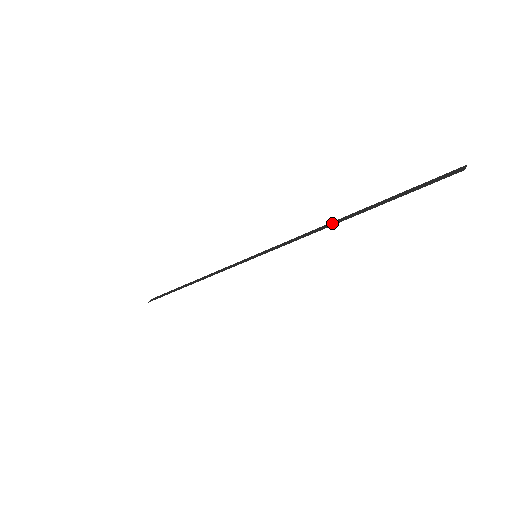
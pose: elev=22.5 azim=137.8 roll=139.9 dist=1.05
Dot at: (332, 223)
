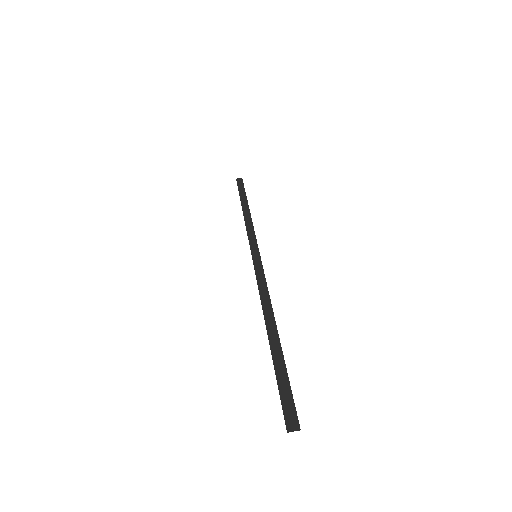
Dot at: (270, 315)
